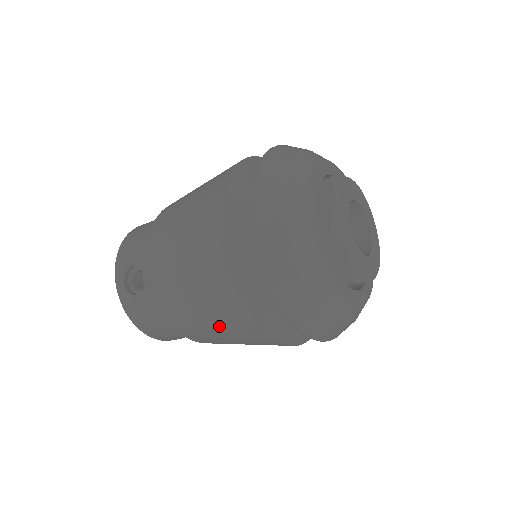
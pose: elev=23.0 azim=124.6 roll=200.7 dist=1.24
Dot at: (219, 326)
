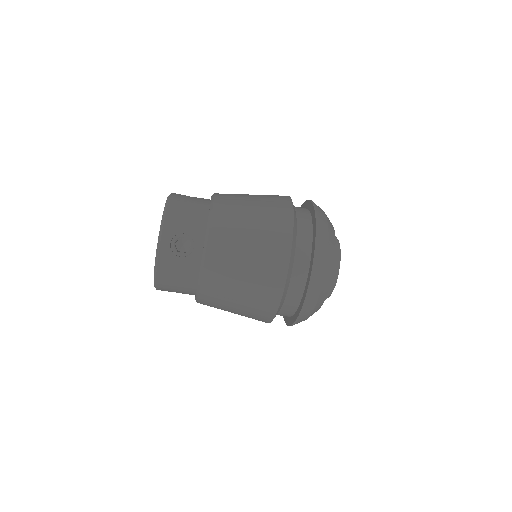
Dot at: (244, 301)
